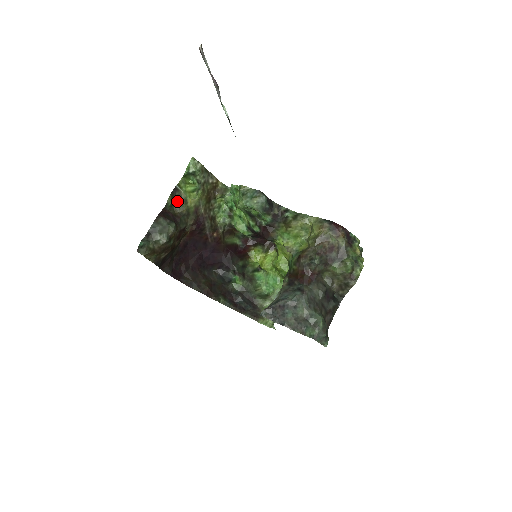
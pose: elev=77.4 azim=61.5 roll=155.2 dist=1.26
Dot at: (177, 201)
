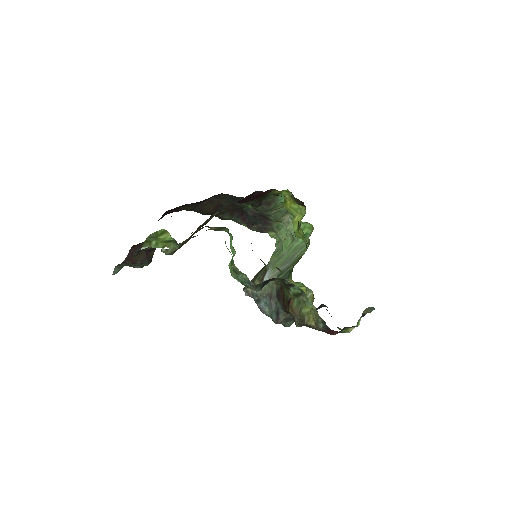
Dot at: occluded
